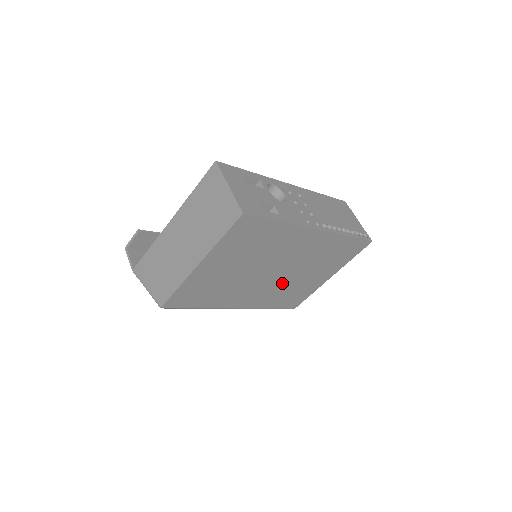
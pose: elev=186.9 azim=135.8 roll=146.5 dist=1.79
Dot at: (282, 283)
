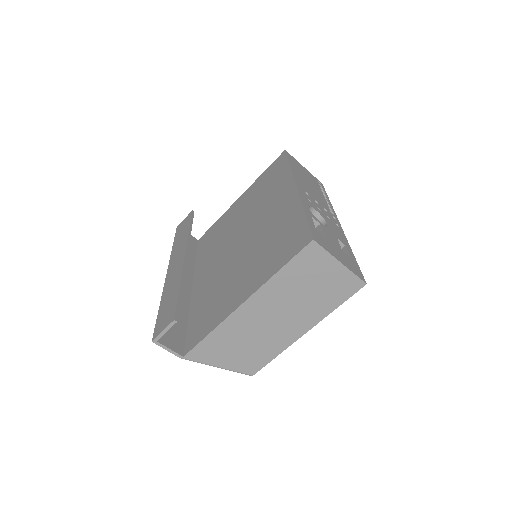
Dot at: occluded
